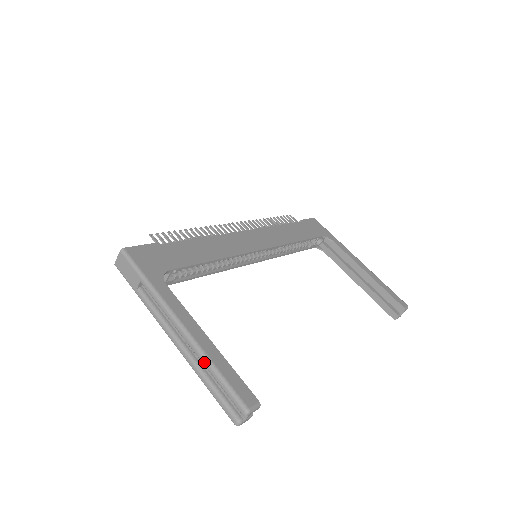
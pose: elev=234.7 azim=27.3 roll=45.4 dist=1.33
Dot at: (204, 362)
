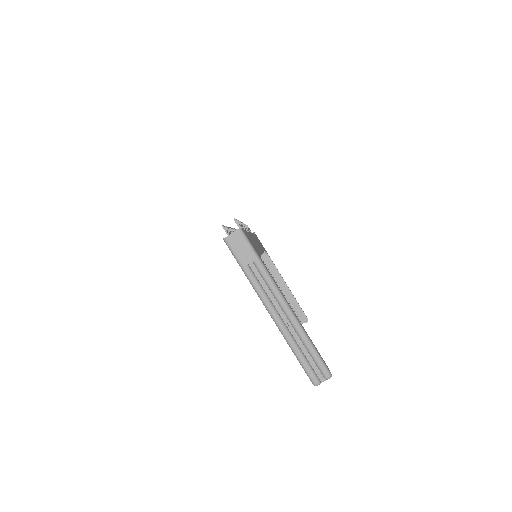
Dot at: (303, 336)
